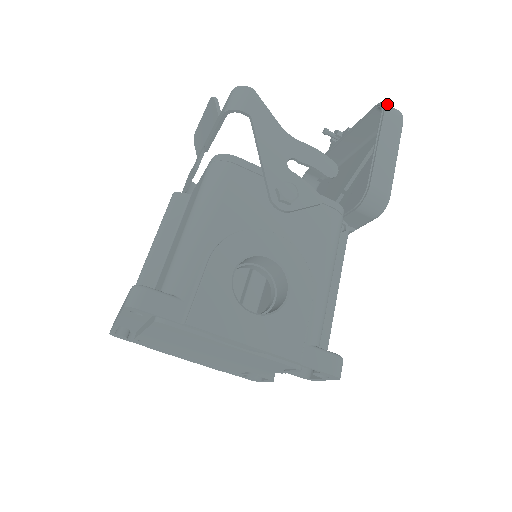
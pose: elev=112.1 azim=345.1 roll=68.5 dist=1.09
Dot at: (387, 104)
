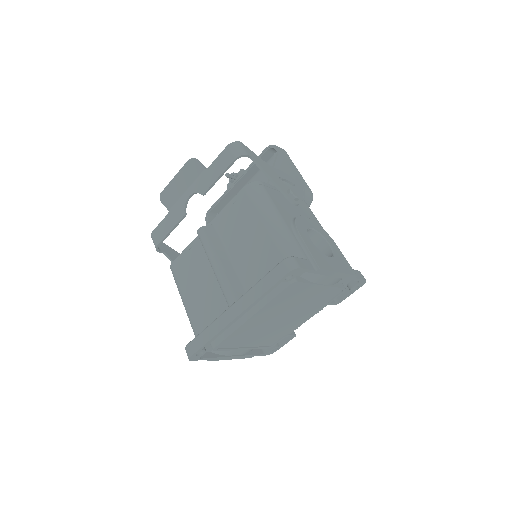
Dot at: (275, 145)
